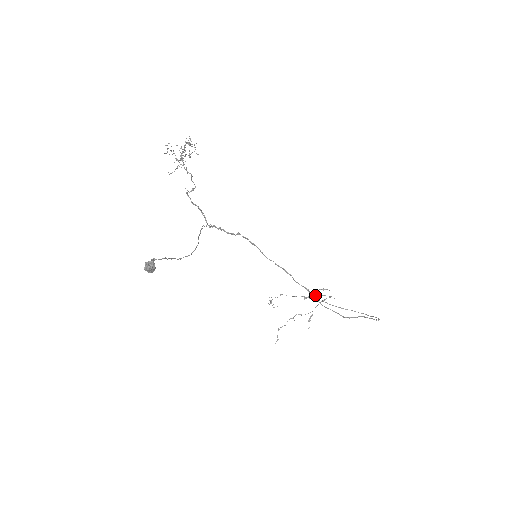
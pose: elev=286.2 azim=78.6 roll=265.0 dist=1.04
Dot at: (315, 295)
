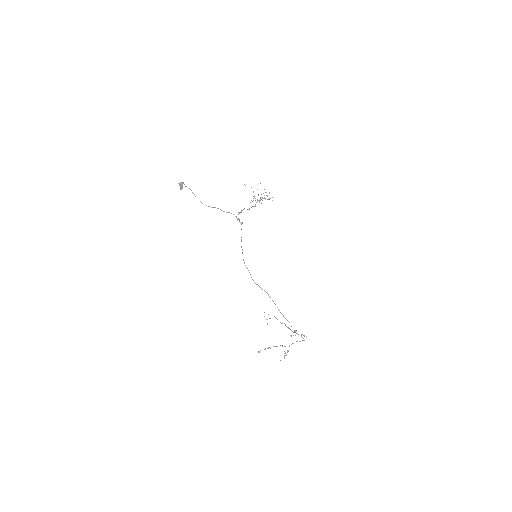
Dot at: occluded
